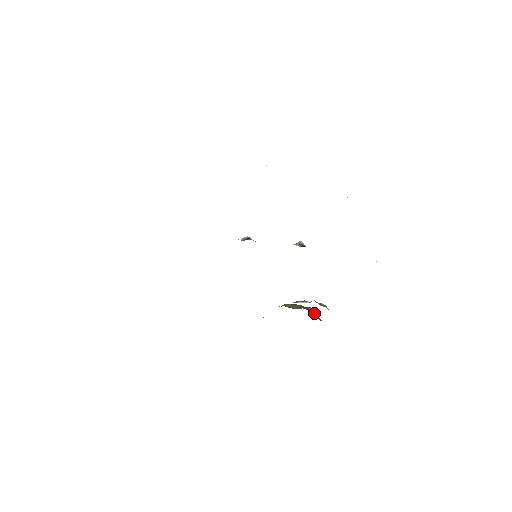
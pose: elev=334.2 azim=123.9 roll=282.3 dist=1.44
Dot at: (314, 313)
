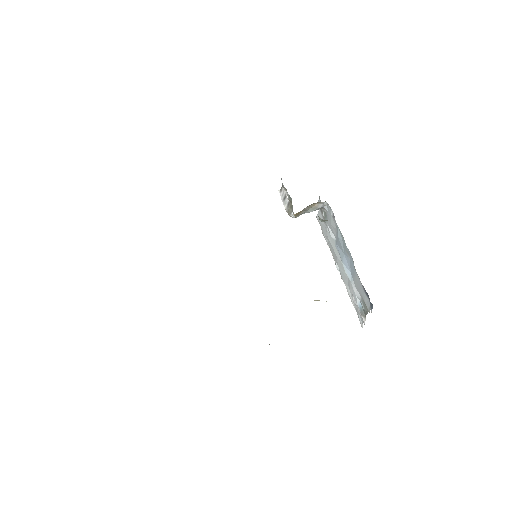
Dot at: occluded
